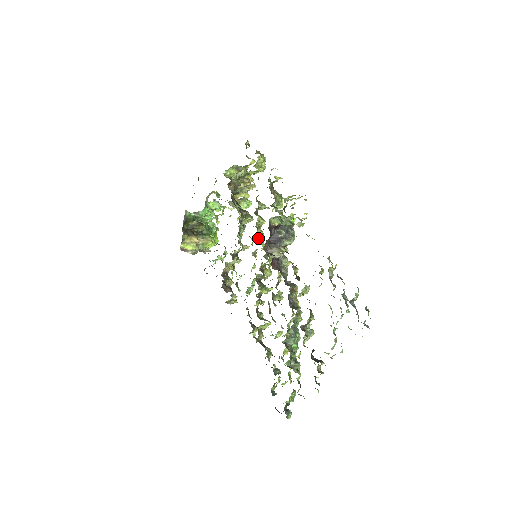
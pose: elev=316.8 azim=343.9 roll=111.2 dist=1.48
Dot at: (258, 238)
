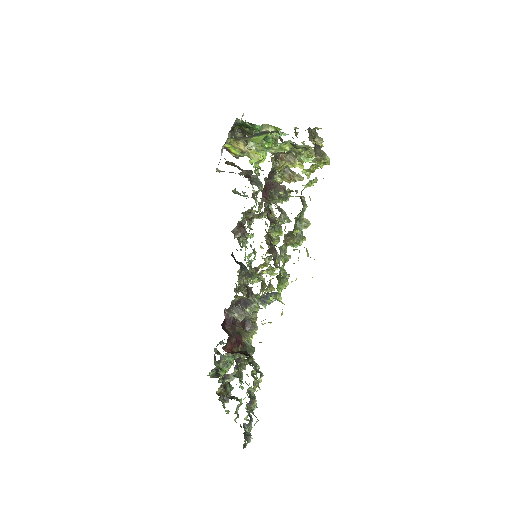
Dot at: occluded
